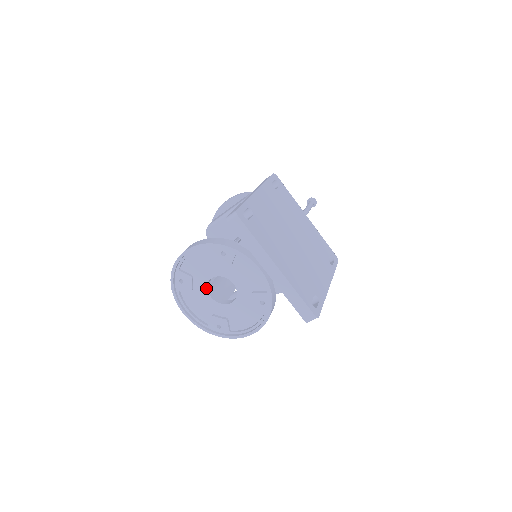
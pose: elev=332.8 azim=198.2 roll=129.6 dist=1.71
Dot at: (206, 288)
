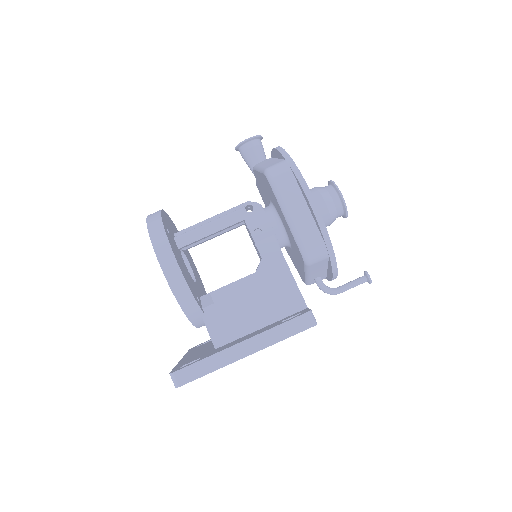
Dot at: occluded
